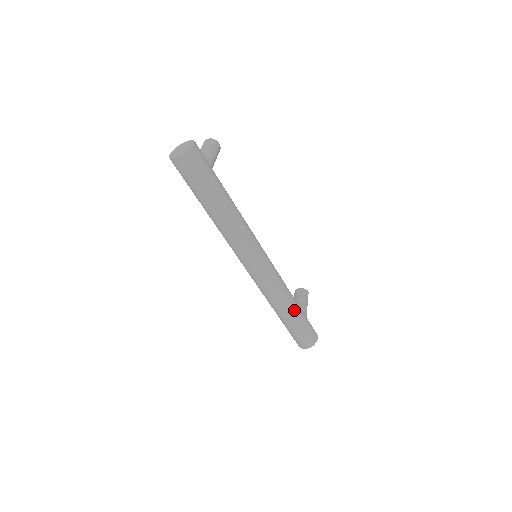
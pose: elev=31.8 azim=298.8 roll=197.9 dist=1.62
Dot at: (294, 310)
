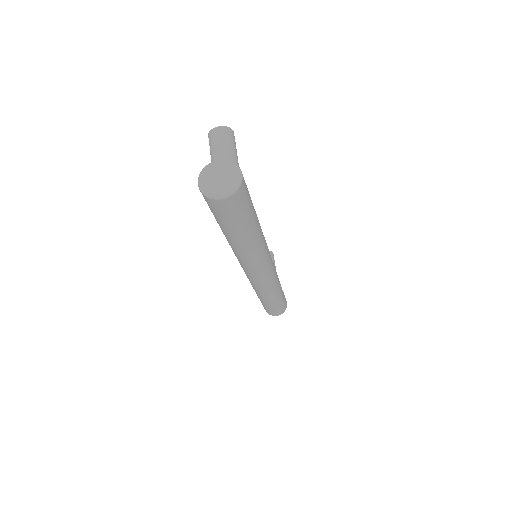
Dot at: (280, 294)
